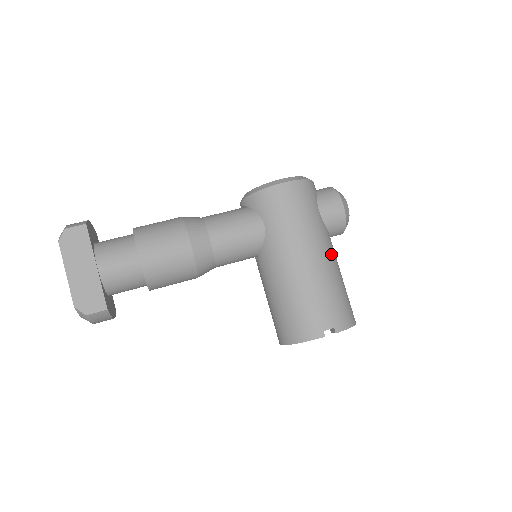
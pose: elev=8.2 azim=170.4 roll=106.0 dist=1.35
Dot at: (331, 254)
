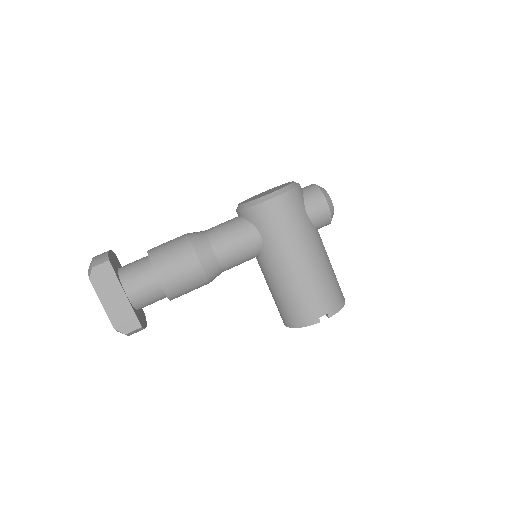
Dot at: (320, 251)
